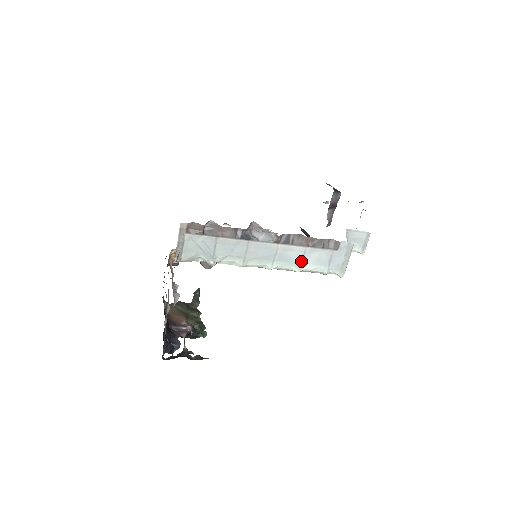
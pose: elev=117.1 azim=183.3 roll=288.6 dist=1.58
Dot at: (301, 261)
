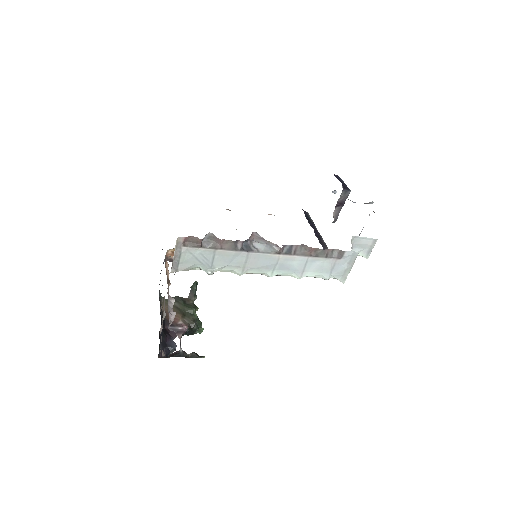
Dot at: (302, 269)
